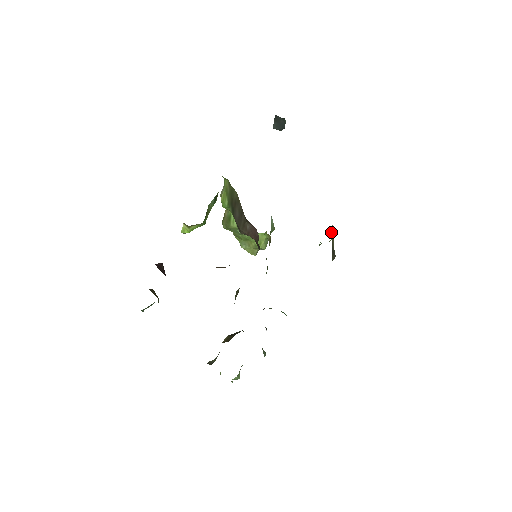
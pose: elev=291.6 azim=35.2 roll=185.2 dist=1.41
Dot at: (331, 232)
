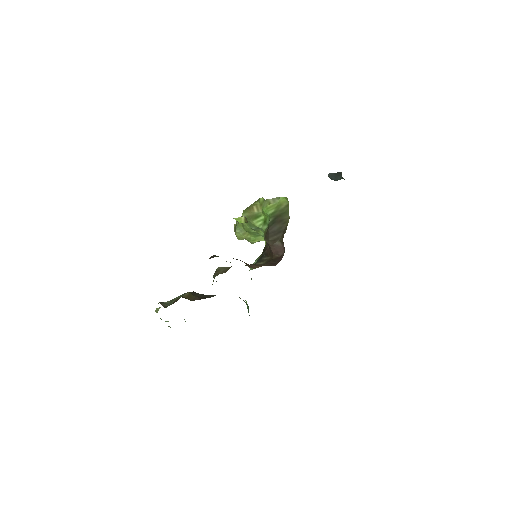
Dot at: occluded
